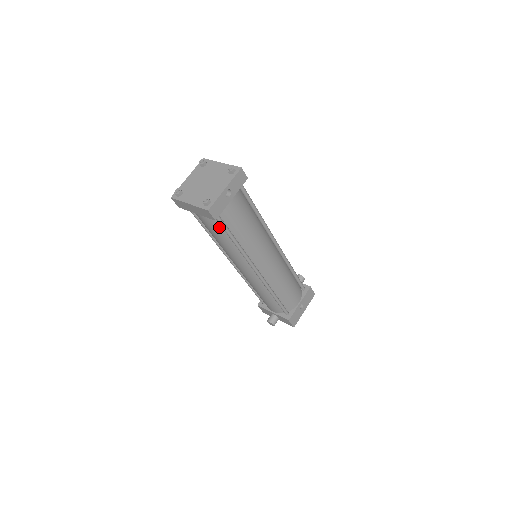
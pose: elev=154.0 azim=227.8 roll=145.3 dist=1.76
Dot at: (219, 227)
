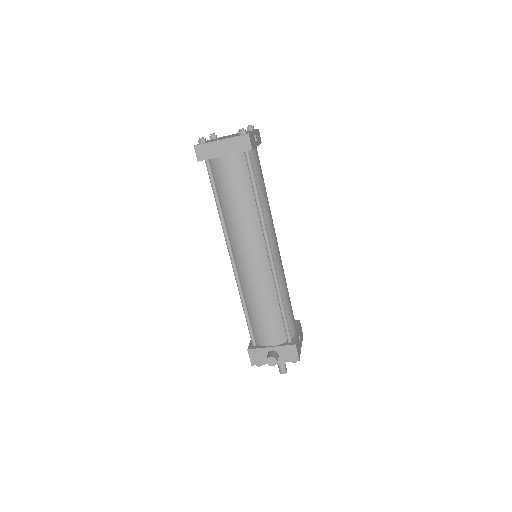
Dot at: (244, 176)
